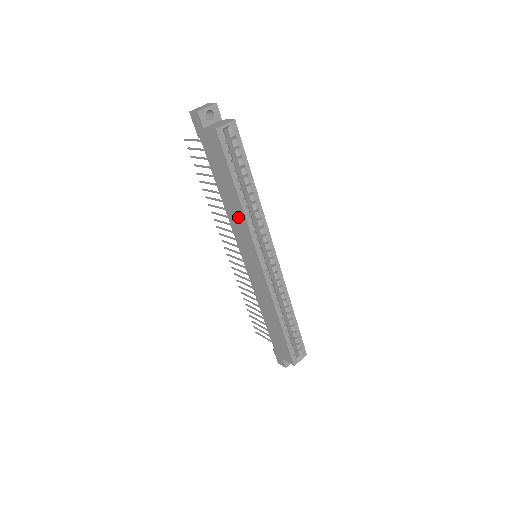
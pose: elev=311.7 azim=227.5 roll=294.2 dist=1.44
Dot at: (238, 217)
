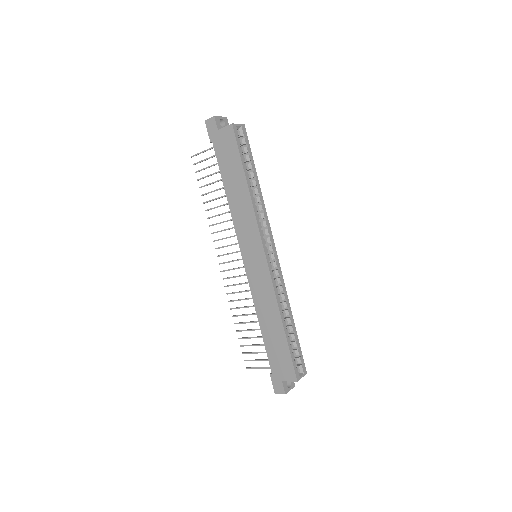
Dot at: (244, 208)
